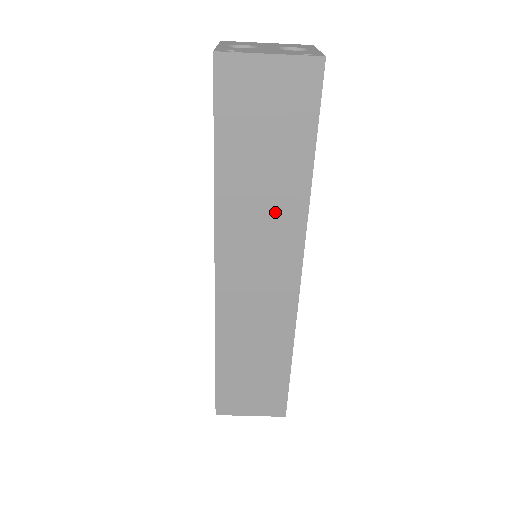
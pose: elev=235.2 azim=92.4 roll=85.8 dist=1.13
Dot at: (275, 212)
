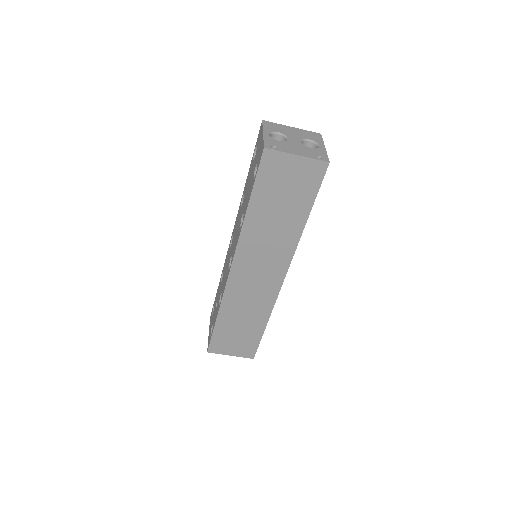
Dot at: (278, 239)
